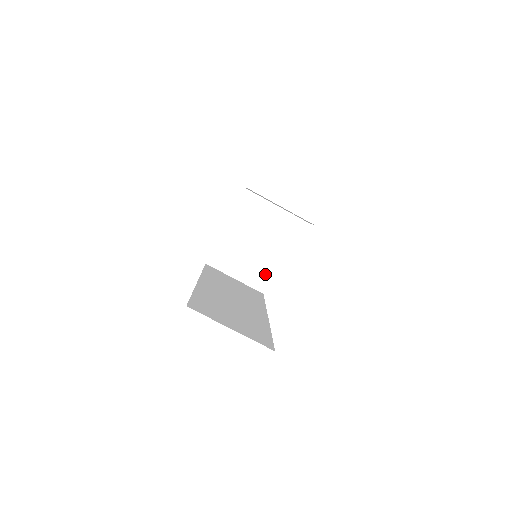
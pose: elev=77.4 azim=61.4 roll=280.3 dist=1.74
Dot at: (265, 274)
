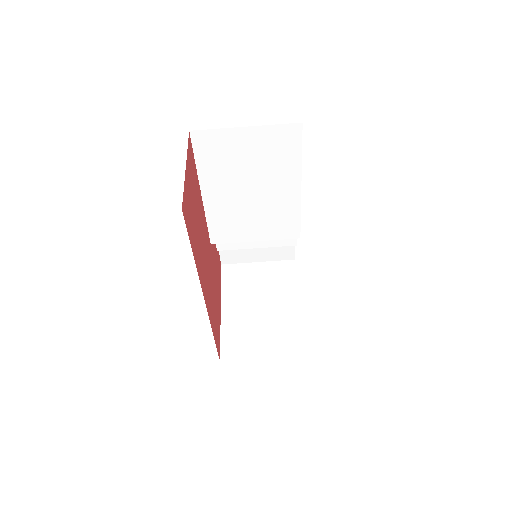
Dot at: (294, 335)
